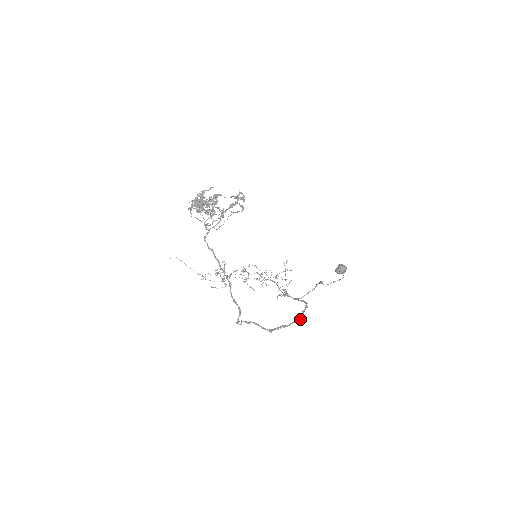
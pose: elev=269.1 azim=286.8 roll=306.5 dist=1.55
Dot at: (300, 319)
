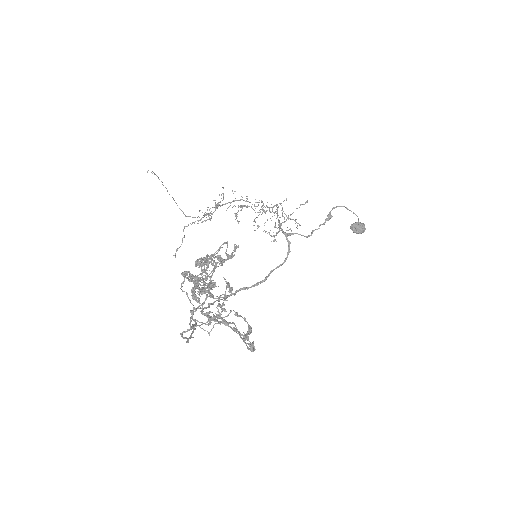
Dot at: occluded
